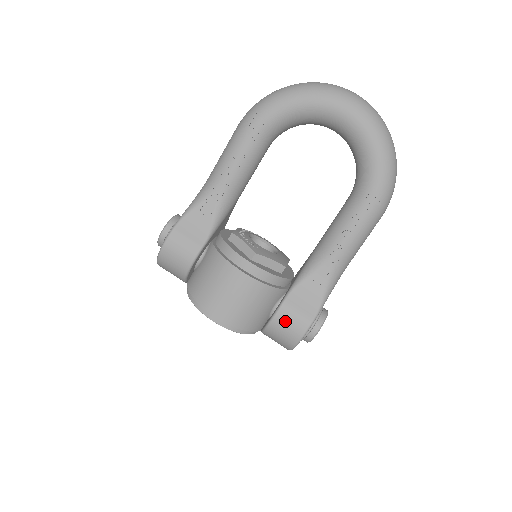
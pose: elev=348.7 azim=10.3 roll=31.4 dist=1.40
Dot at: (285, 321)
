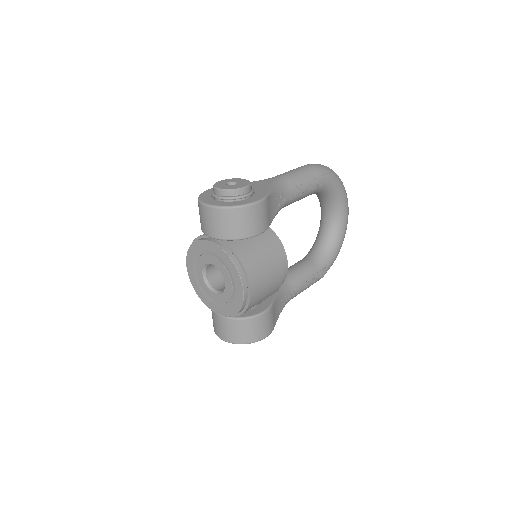
Dot at: (266, 321)
